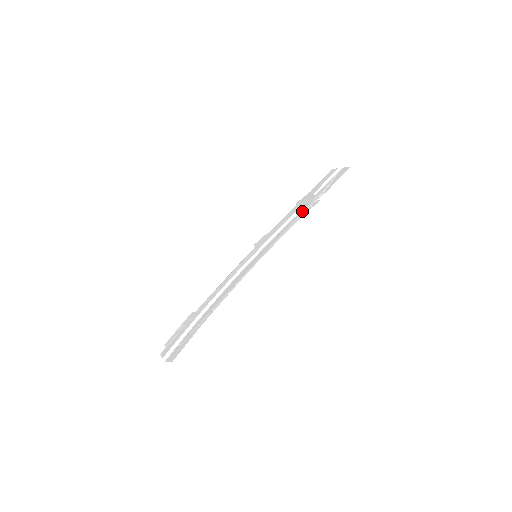
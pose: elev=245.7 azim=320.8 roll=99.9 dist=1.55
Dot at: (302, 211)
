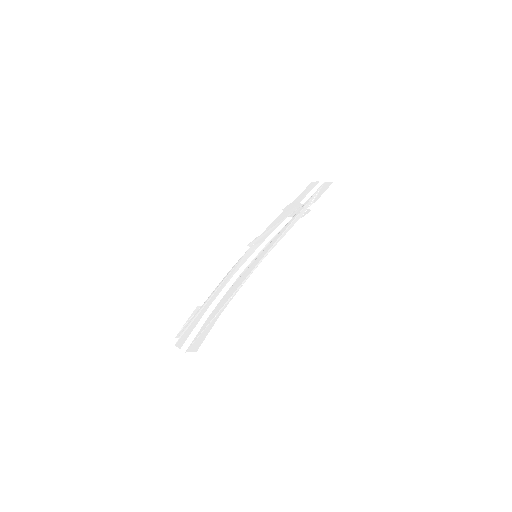
Dot at: (295, 218)
